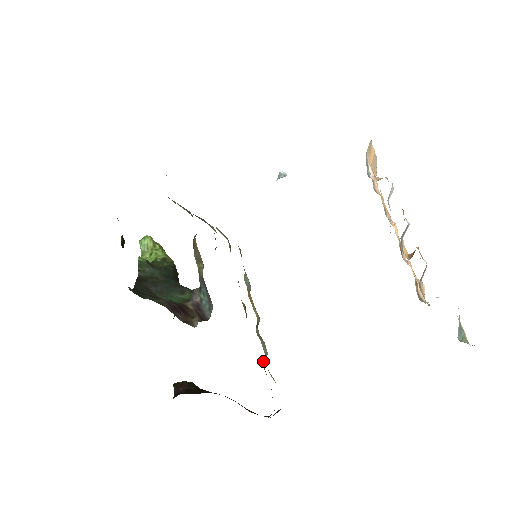
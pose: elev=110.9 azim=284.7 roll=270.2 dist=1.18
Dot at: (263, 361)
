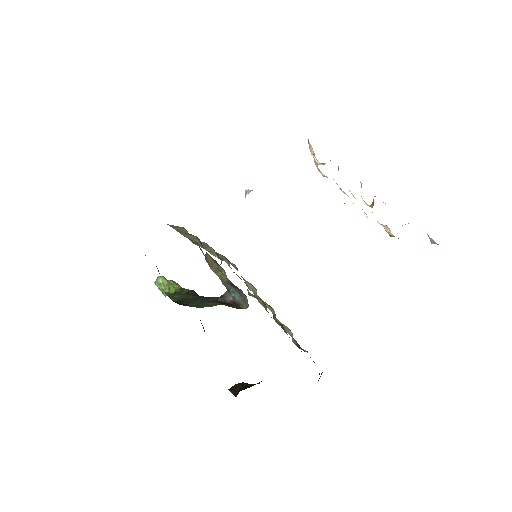
Dot at: (293, 339)
